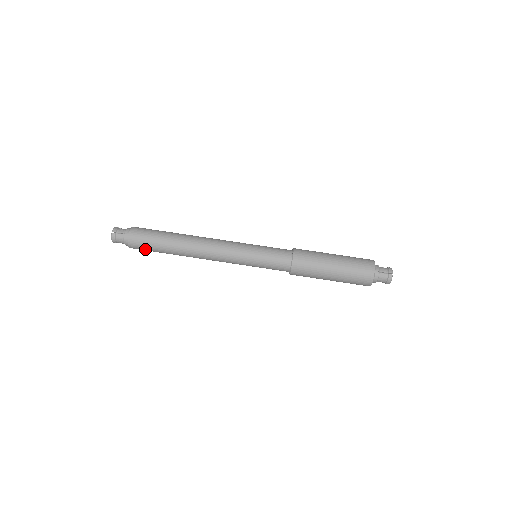
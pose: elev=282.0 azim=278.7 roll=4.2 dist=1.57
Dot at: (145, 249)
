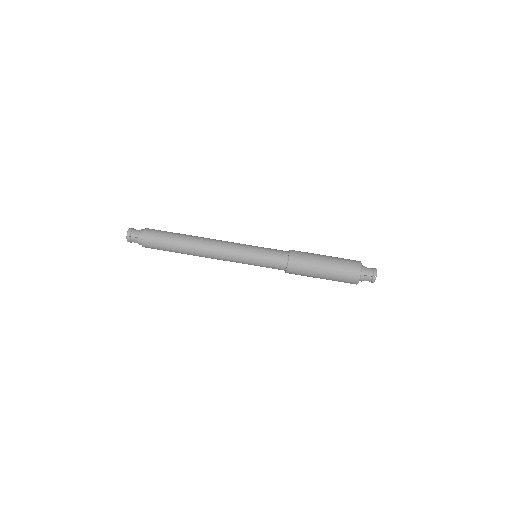
Dot at: (156, 244)
